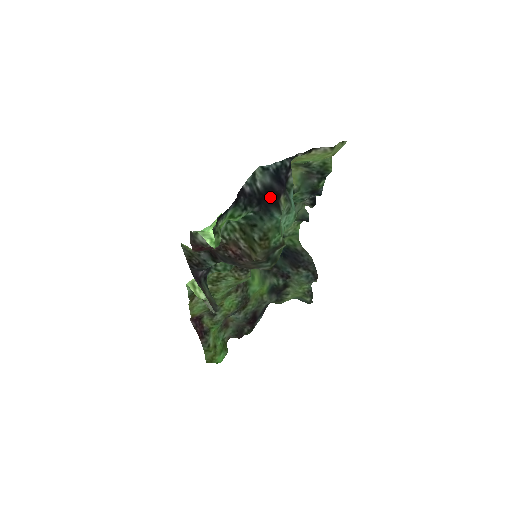
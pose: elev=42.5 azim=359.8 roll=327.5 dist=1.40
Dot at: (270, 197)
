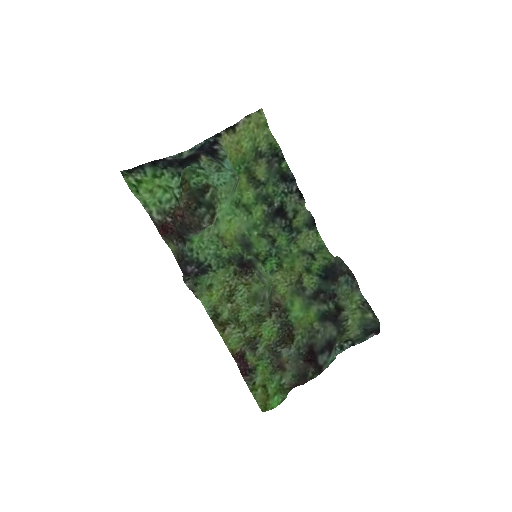
Dot at: (190, 159)
